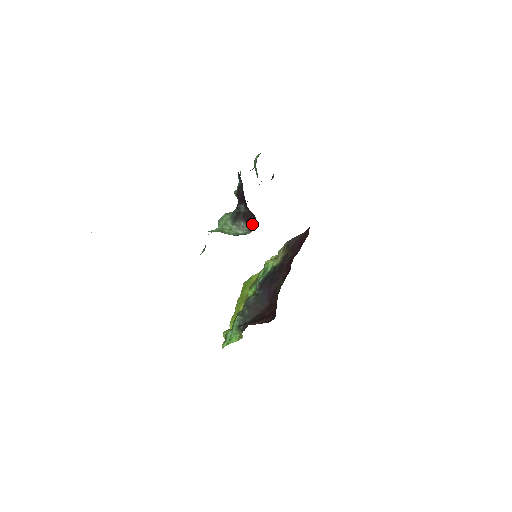
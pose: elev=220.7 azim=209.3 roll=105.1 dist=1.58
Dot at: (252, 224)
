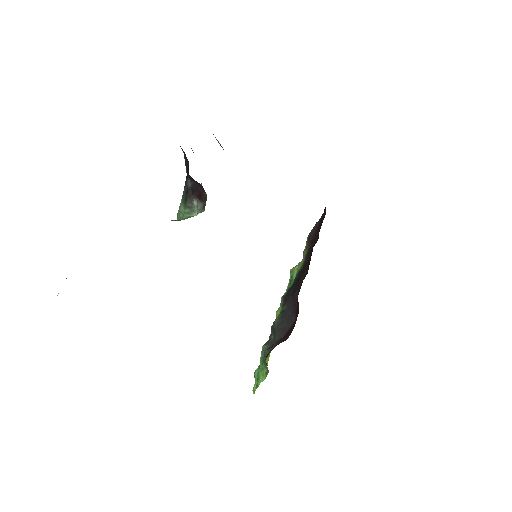
Dot at: (204, 198)
